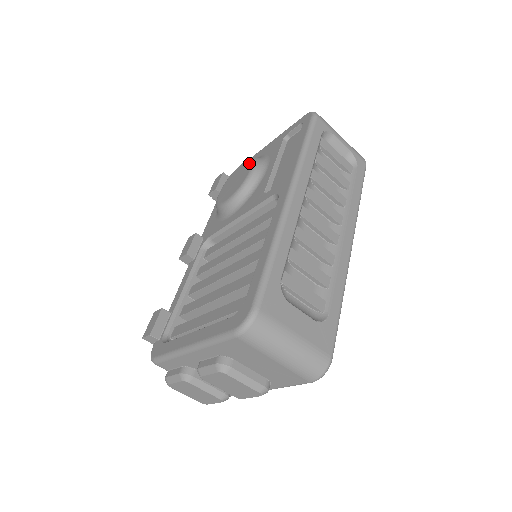
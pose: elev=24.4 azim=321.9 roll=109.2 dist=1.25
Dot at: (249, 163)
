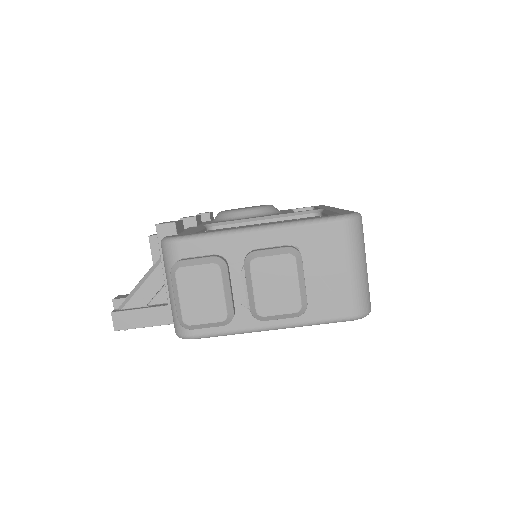
Dot at: occluded
